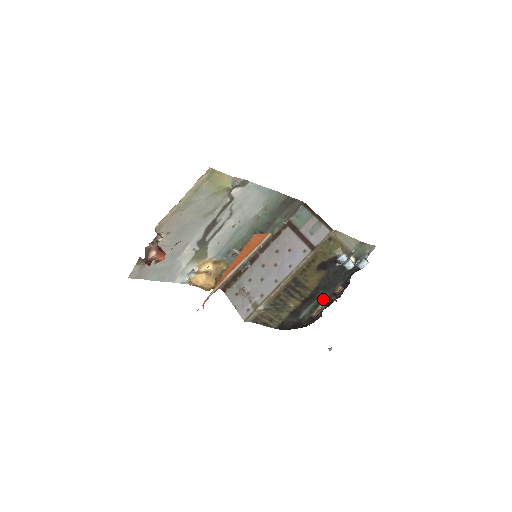
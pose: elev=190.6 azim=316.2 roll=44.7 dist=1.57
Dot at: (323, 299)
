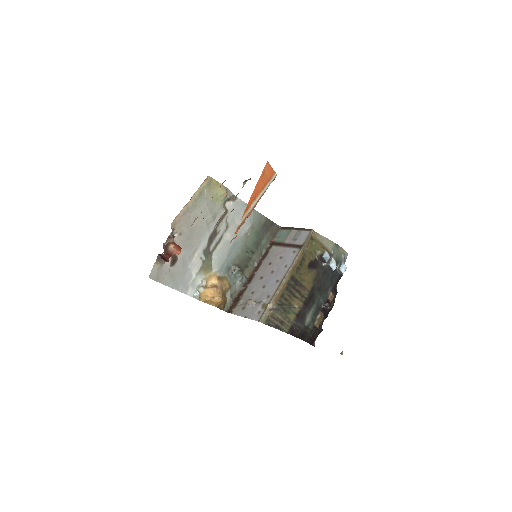
Dot at: (320, 305)
